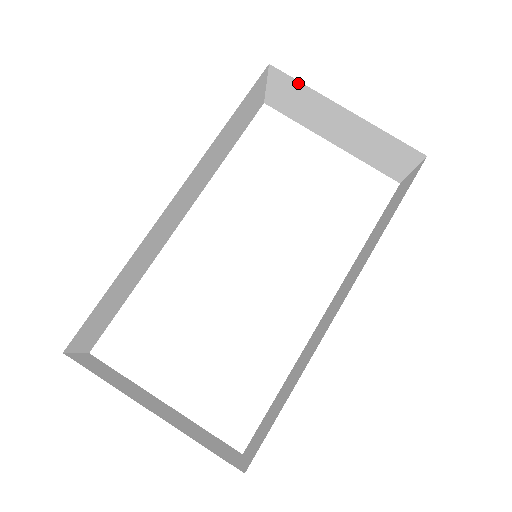
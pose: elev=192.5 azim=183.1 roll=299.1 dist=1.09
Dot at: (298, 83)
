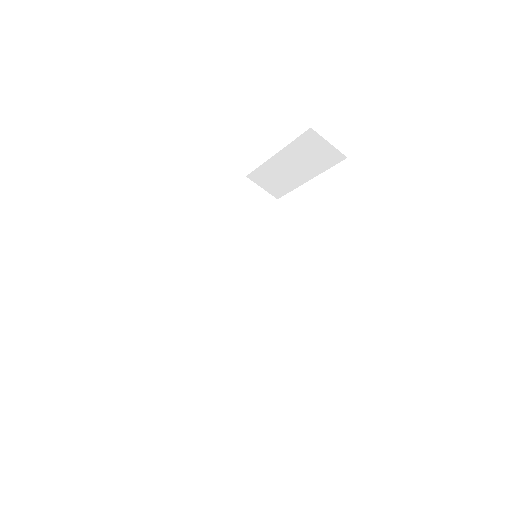
Dot at: (258, 170)
